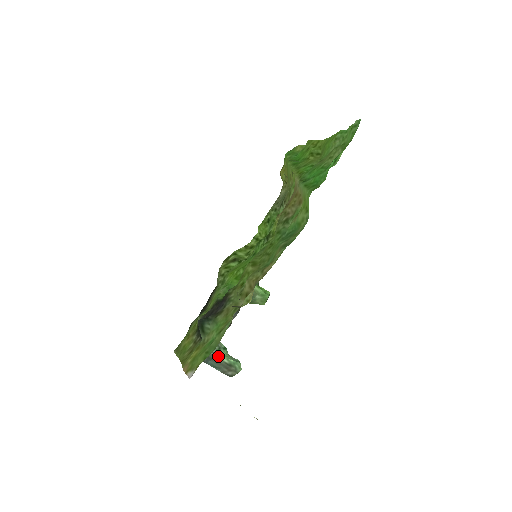
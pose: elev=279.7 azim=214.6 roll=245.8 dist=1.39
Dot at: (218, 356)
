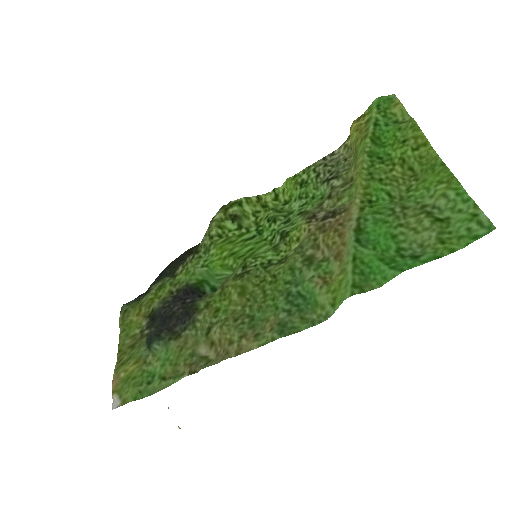
Dot at: occluded
